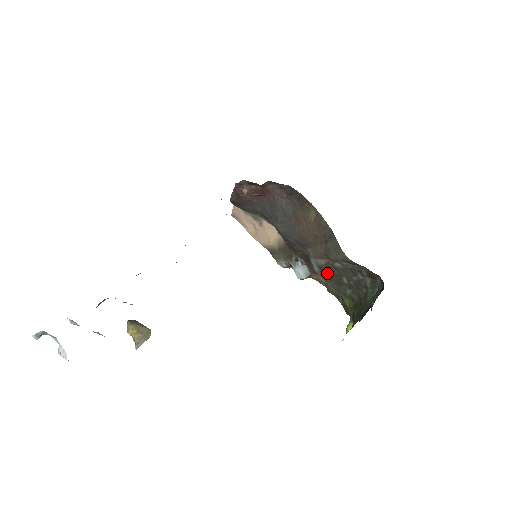
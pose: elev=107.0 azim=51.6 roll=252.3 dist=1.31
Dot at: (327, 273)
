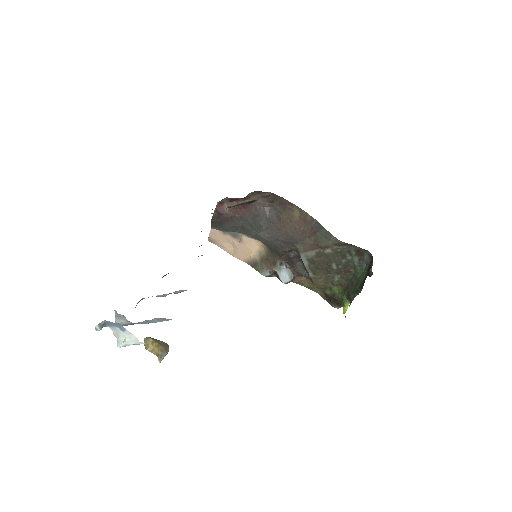
Dot at: (317, 264)
